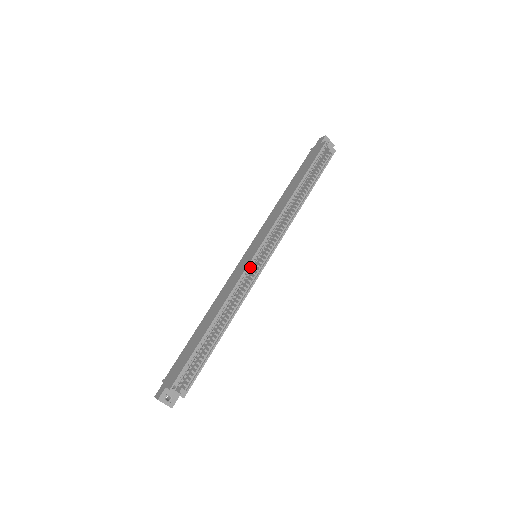
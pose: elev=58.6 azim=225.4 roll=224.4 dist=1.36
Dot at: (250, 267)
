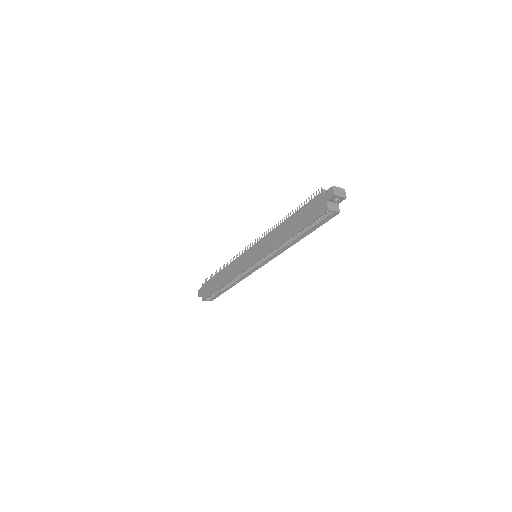
Dot at: (248, 268)
